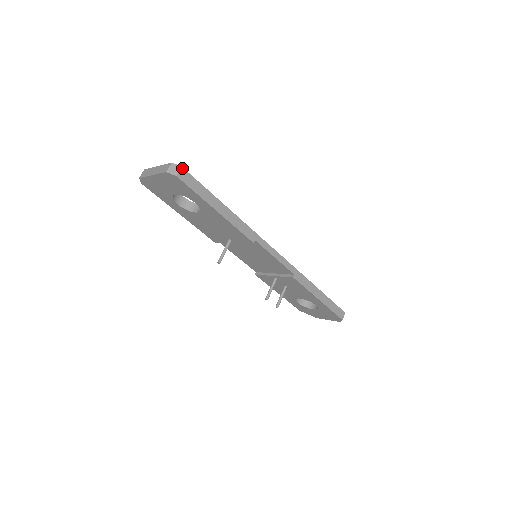
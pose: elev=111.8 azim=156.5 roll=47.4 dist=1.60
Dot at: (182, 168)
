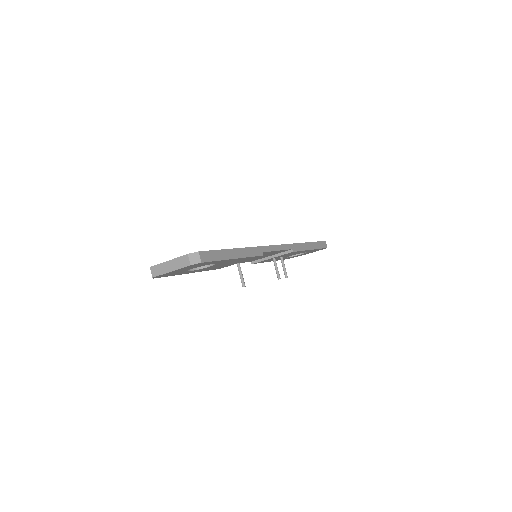
Dot at: (199, 252)
